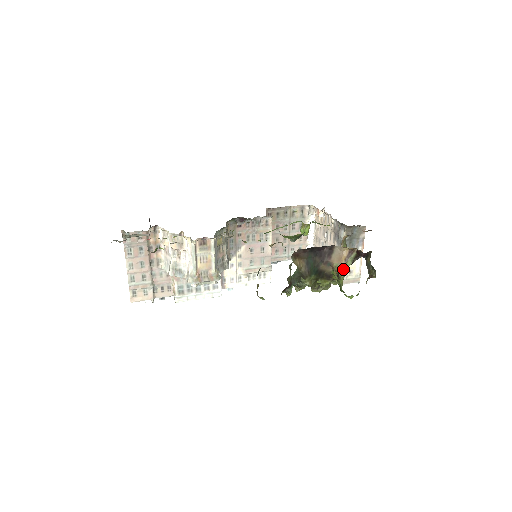
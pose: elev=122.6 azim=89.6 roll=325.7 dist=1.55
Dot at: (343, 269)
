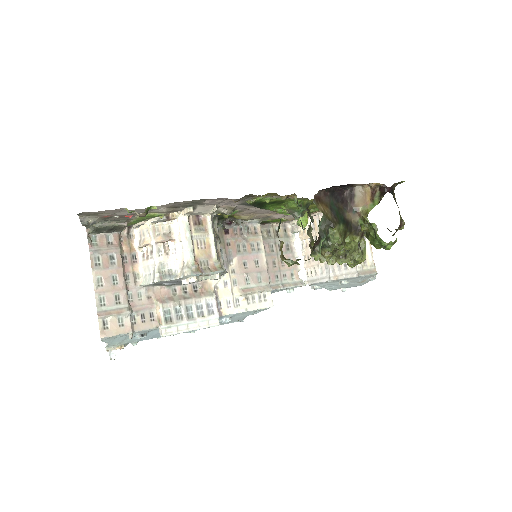
Dot at: (362, 238)
